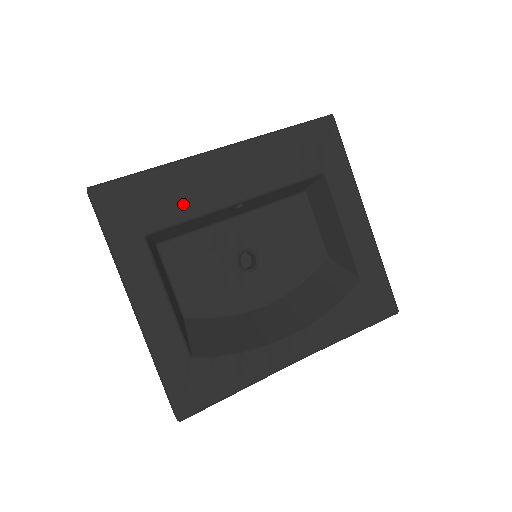
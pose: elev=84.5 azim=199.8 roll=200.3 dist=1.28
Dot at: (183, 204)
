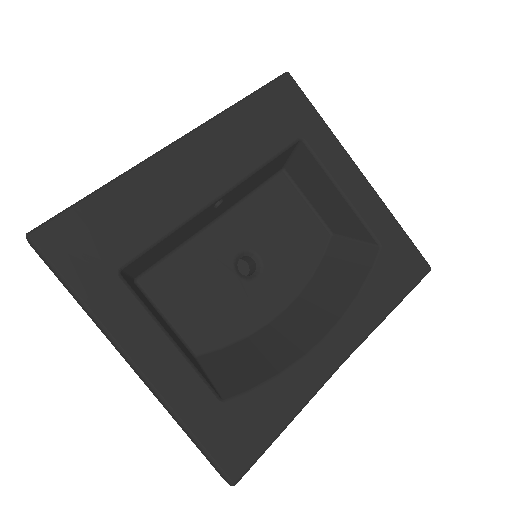
Dot at: (152, 219)
